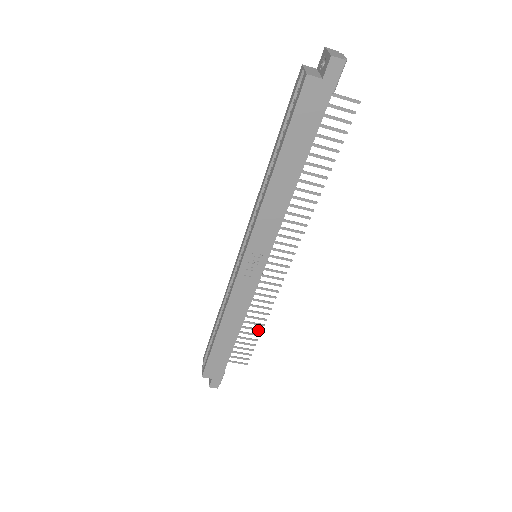
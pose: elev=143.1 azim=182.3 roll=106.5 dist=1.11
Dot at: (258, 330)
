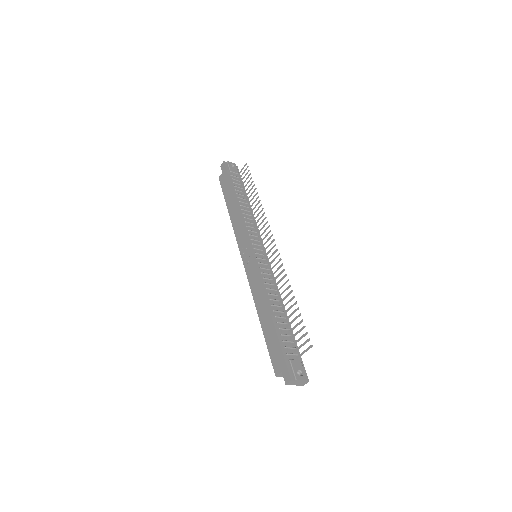
Dot at: occluded
